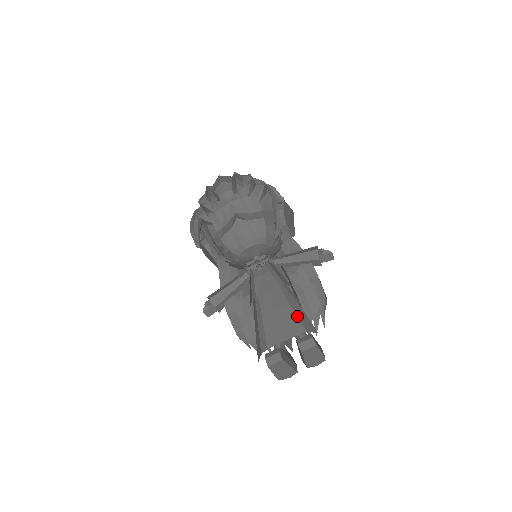
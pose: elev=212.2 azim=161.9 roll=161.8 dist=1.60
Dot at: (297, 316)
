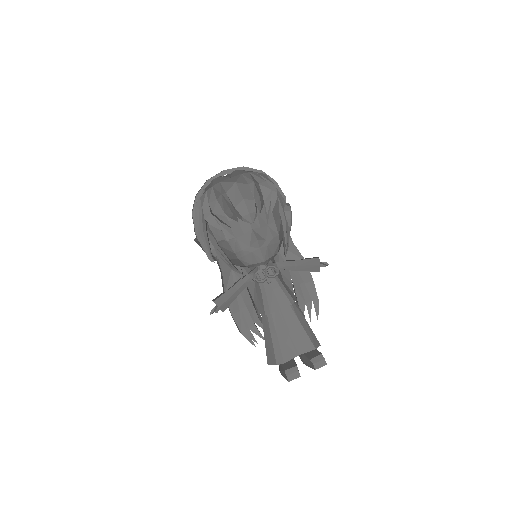
Dot at: (307, 334)
